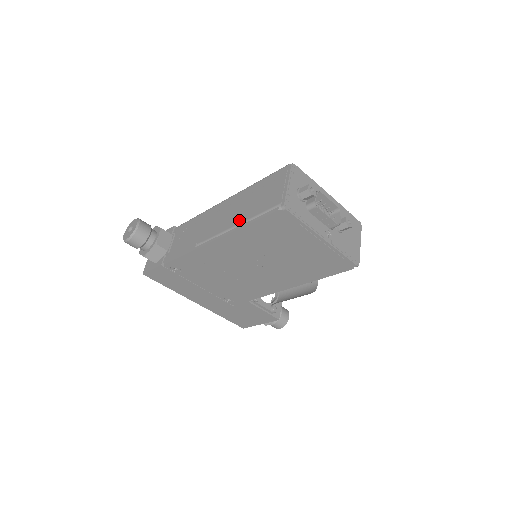
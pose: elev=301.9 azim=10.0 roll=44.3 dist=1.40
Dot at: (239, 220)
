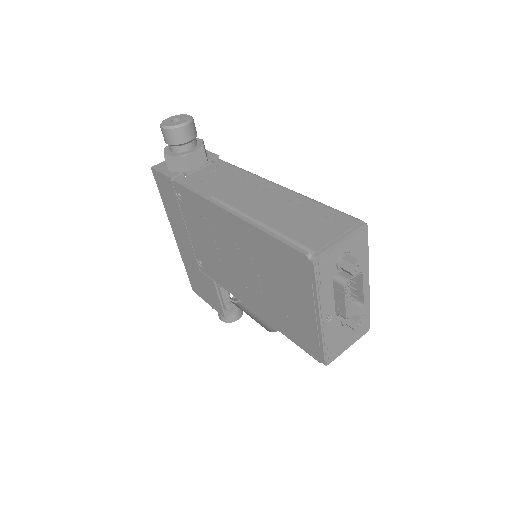
Dot at: (267, 220)
